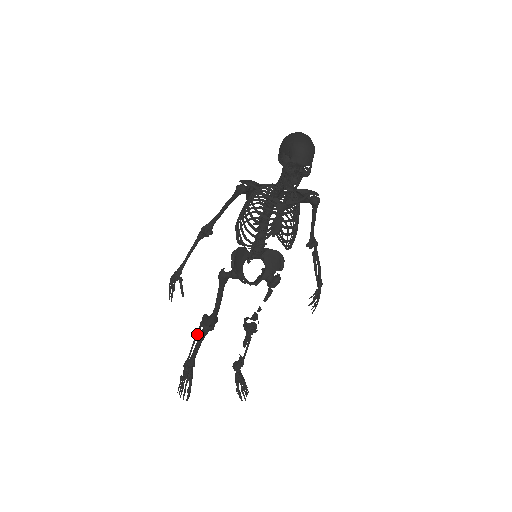
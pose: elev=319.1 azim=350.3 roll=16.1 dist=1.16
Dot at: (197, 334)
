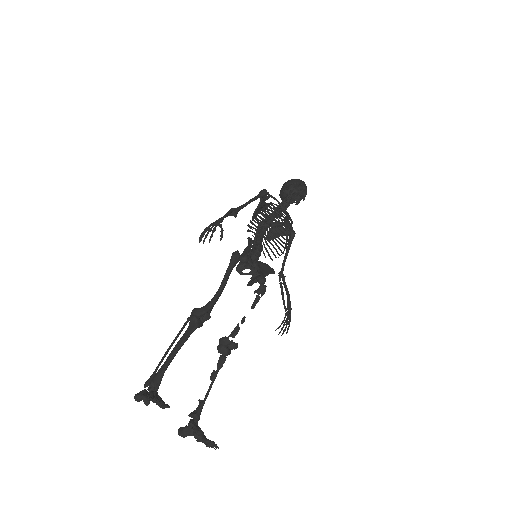
Dot at: (178, 334)
